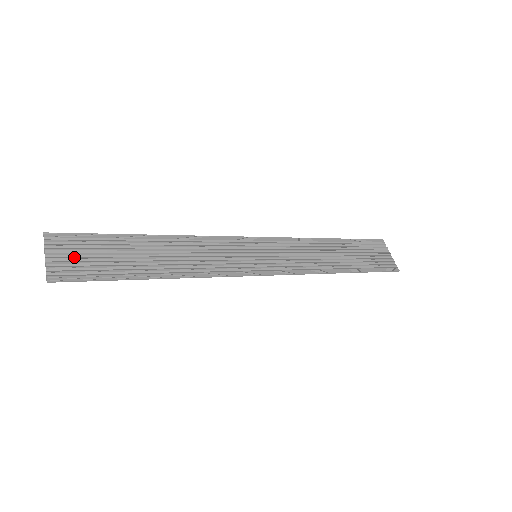
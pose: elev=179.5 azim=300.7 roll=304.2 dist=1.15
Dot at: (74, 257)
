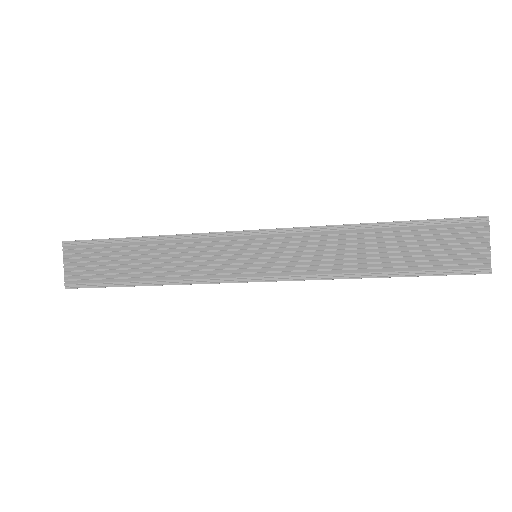
Dot at: (83, 265)
